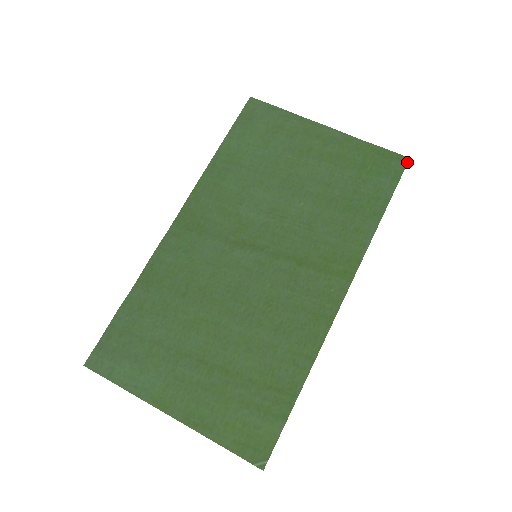
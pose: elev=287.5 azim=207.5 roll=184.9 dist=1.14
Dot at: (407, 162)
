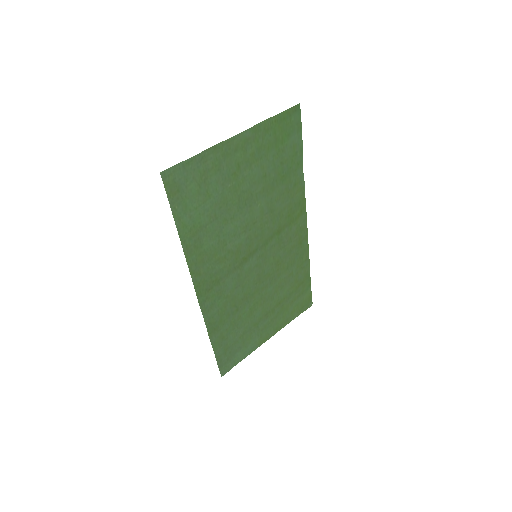
Dot at: (300, 109)
